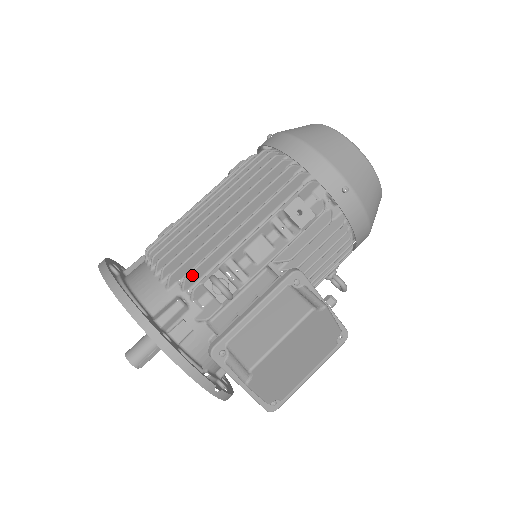
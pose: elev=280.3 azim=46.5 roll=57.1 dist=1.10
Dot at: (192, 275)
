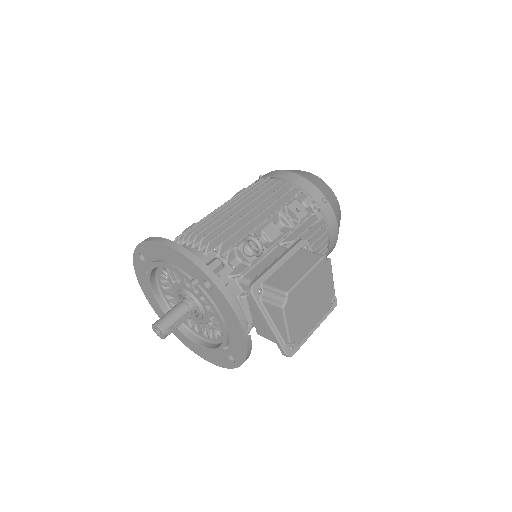
Dot at: (226, 243)
